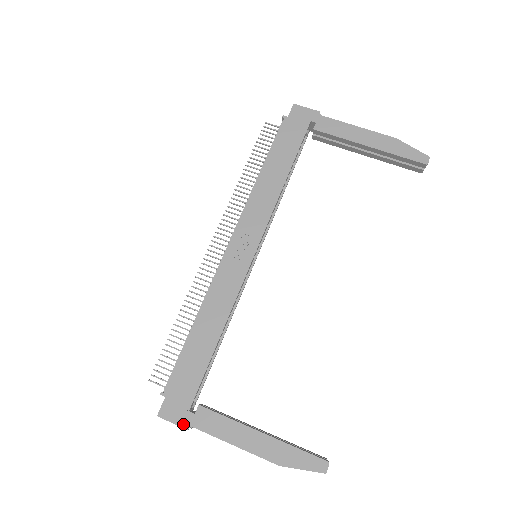
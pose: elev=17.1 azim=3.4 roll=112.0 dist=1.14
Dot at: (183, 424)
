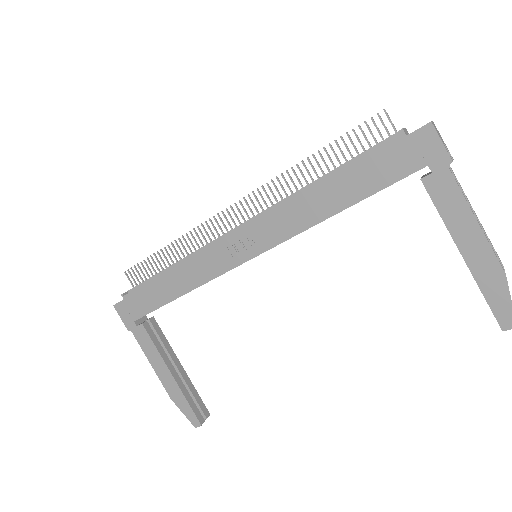
Dot at: (127, 325)
